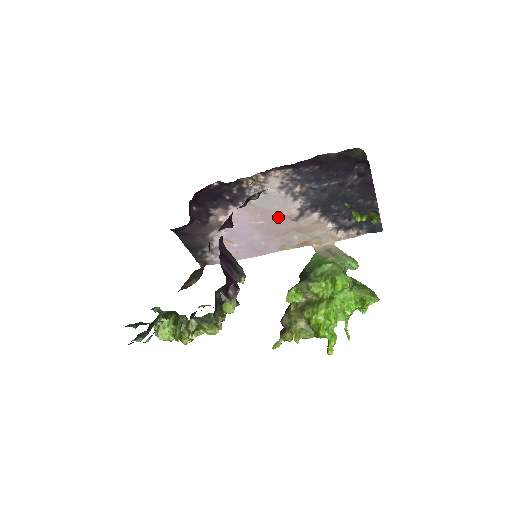
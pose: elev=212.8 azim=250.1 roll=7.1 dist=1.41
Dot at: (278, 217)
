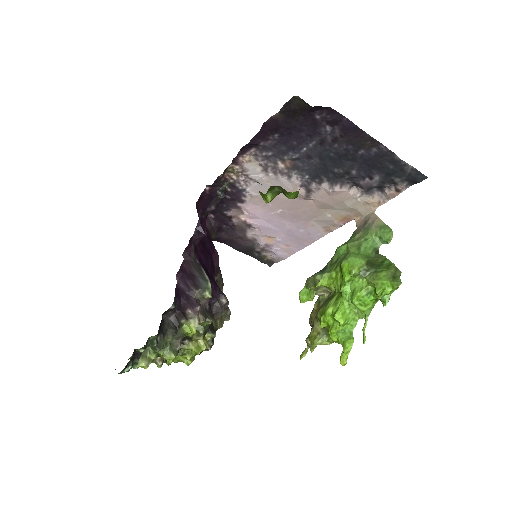
Dot at: (290, 200)
